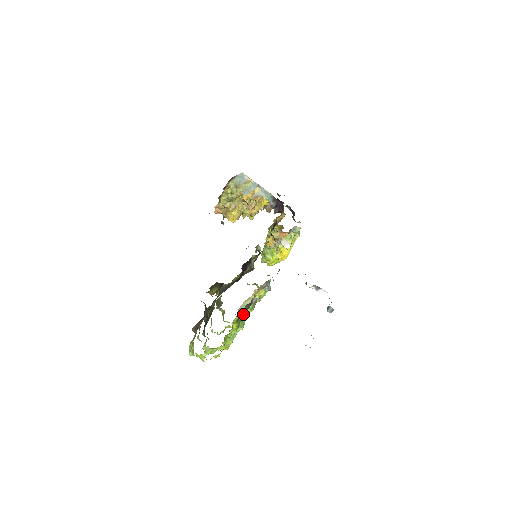
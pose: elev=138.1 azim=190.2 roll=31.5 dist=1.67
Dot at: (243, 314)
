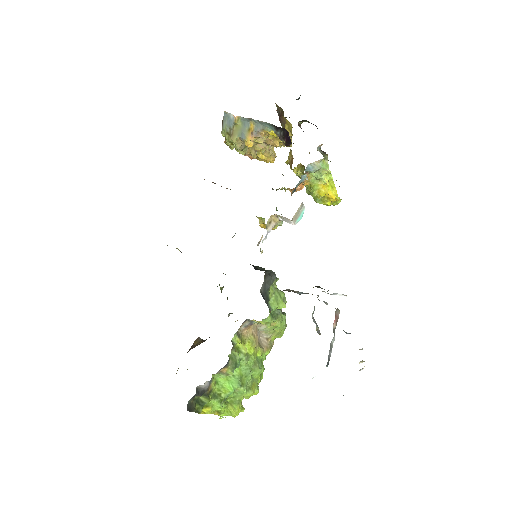
Dot at: (206, 398)
